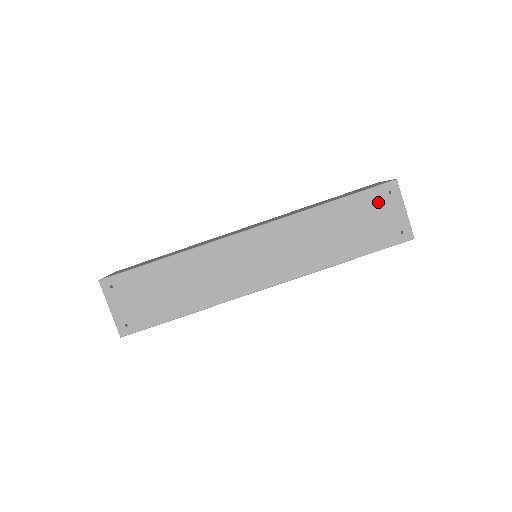
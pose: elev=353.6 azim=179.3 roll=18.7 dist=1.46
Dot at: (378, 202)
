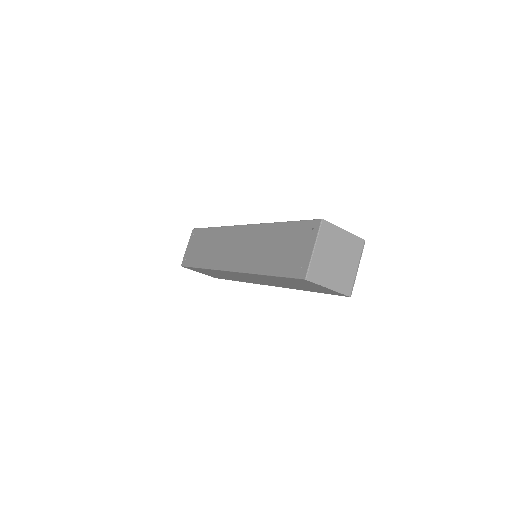
Dot at: (303, 234)
